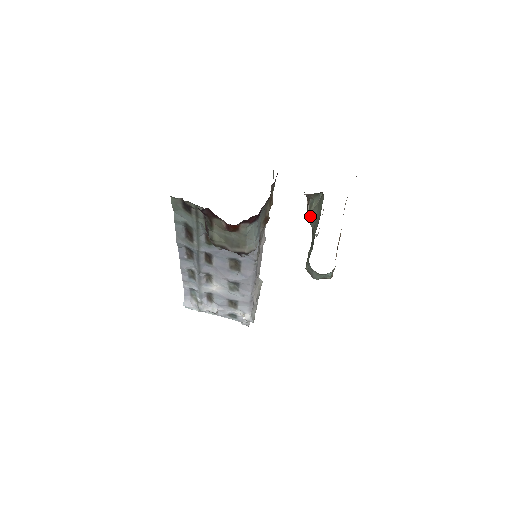
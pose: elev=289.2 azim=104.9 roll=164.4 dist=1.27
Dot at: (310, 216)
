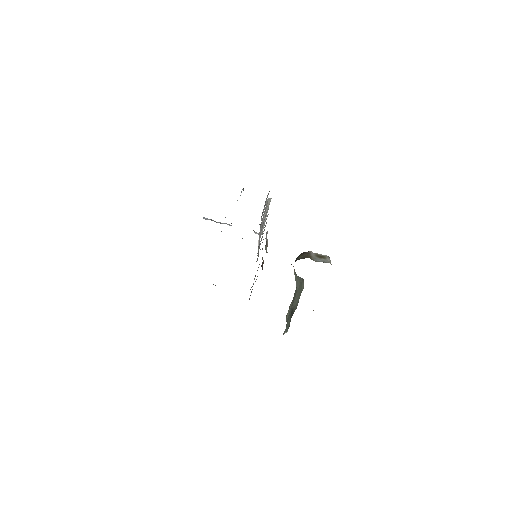
Dot at: (295, 279)
